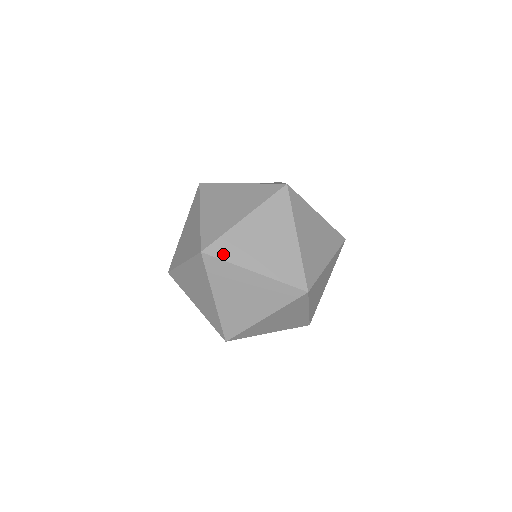
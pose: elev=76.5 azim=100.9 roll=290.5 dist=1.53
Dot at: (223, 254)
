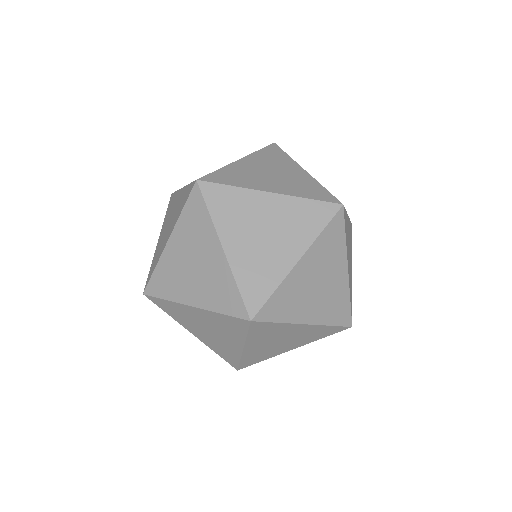
Dot at: occluded
